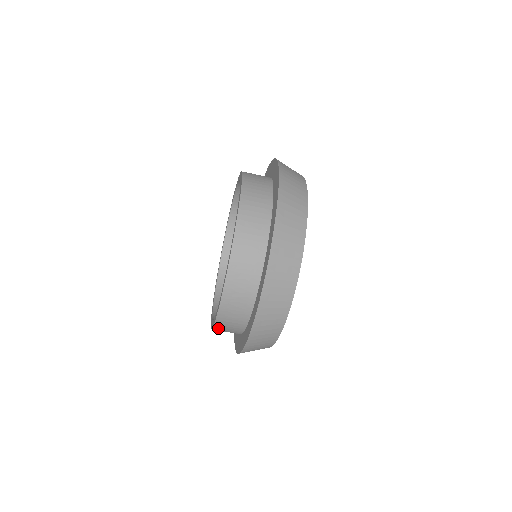
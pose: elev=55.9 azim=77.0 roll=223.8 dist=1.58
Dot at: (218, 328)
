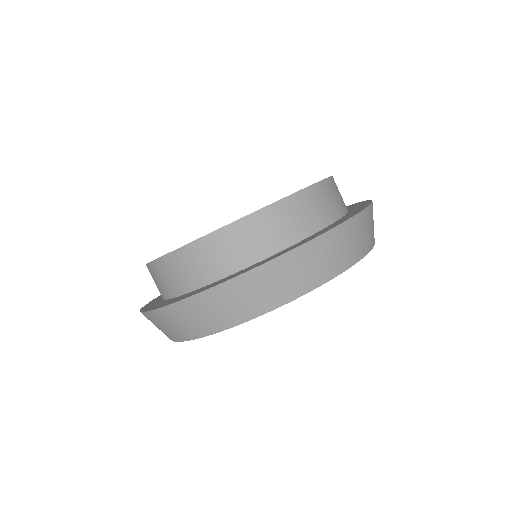
Dot at: (158, 266)
